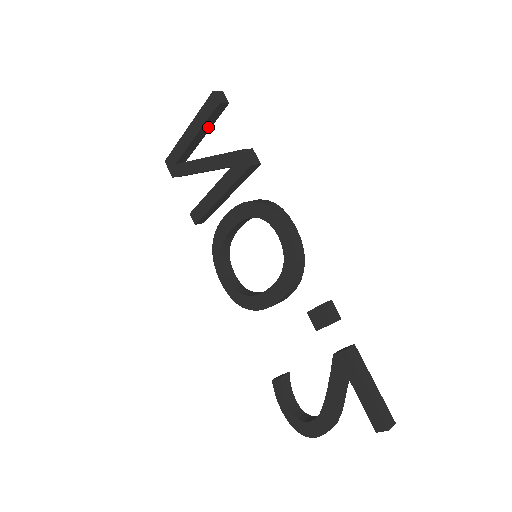
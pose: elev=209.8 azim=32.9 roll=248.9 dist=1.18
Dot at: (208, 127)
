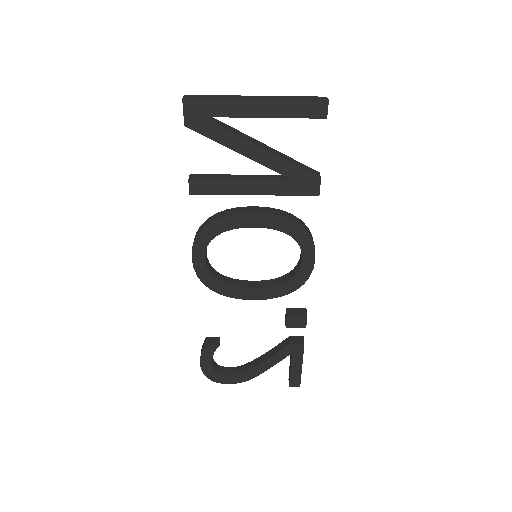
Dot at: occluded
